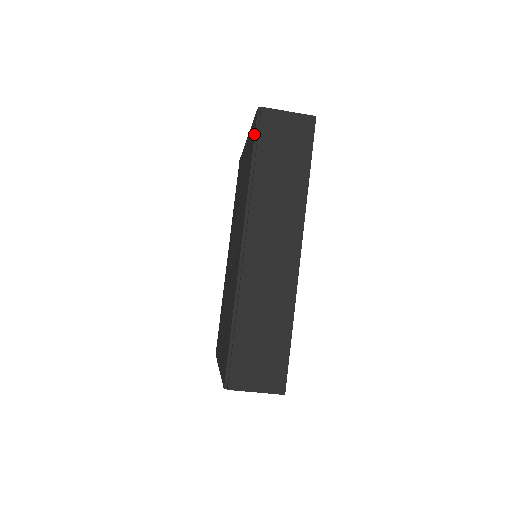
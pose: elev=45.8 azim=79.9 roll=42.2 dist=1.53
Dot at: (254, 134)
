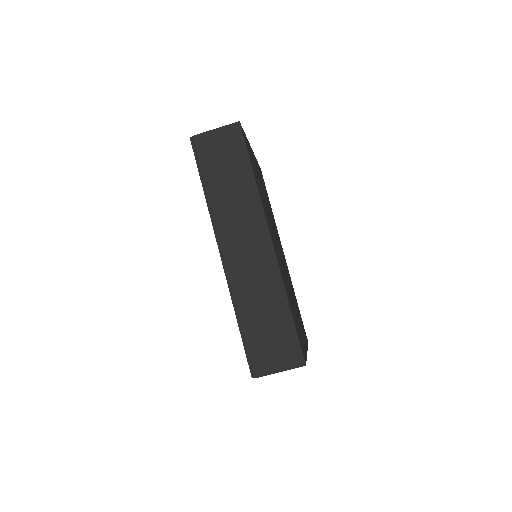
Dot at: occluded
